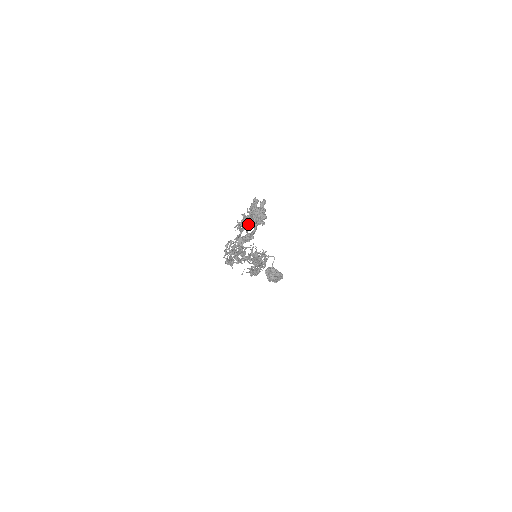
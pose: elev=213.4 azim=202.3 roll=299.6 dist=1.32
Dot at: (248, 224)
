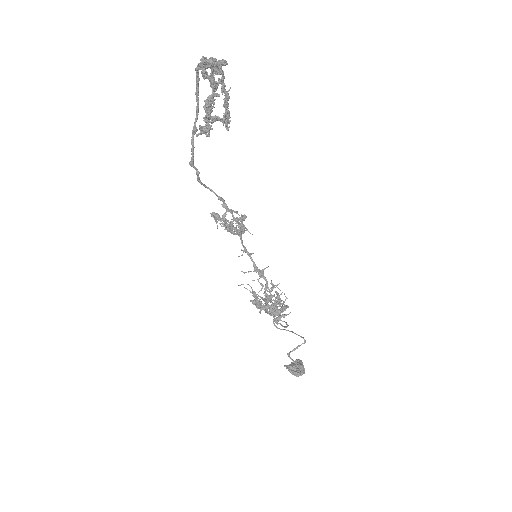
Dot at: (197, 67)
